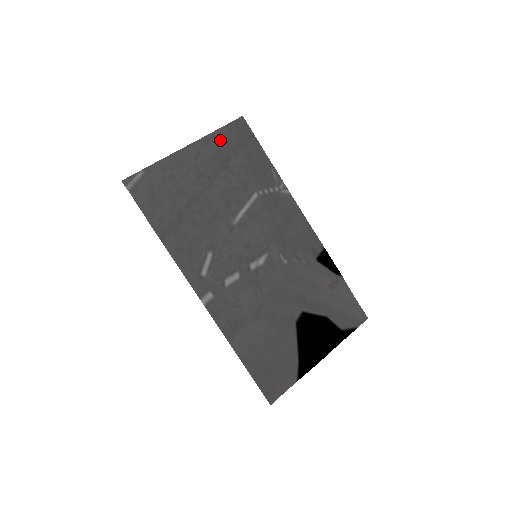
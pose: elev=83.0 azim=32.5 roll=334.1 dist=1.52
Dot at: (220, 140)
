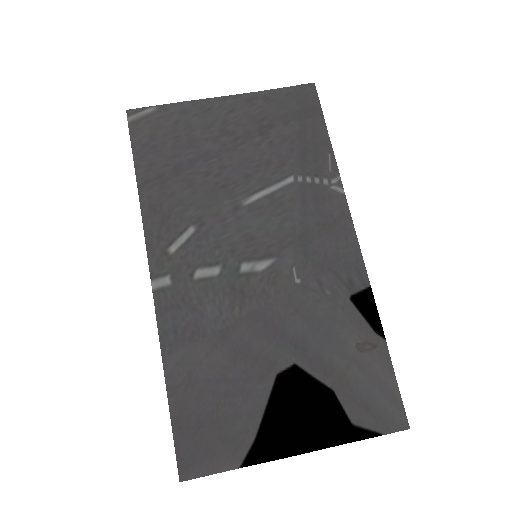
Dot at: (271, 101)
